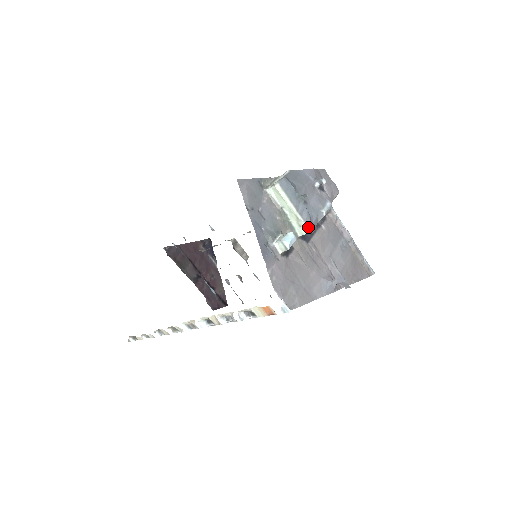
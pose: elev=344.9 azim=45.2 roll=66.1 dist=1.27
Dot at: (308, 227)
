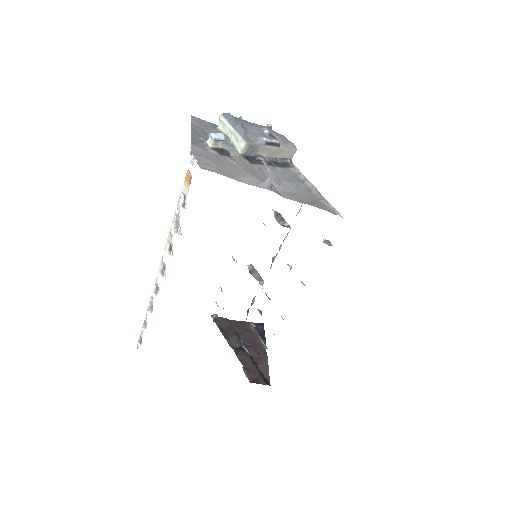
Dot at: (241, 137)
